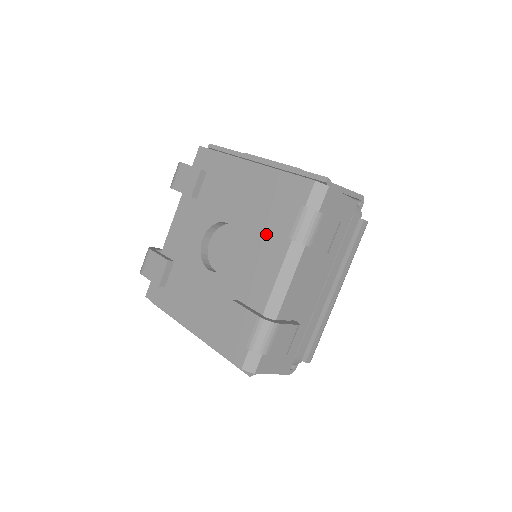
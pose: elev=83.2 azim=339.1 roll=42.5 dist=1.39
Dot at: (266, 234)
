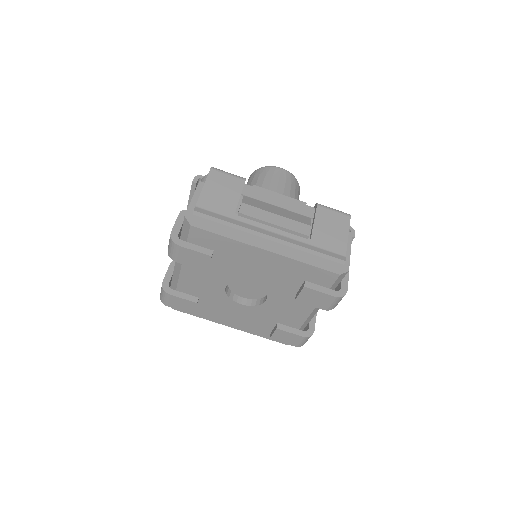
Dot at: (295, 295)
